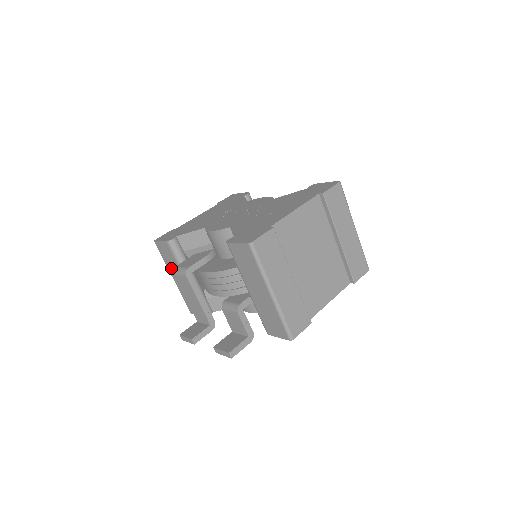
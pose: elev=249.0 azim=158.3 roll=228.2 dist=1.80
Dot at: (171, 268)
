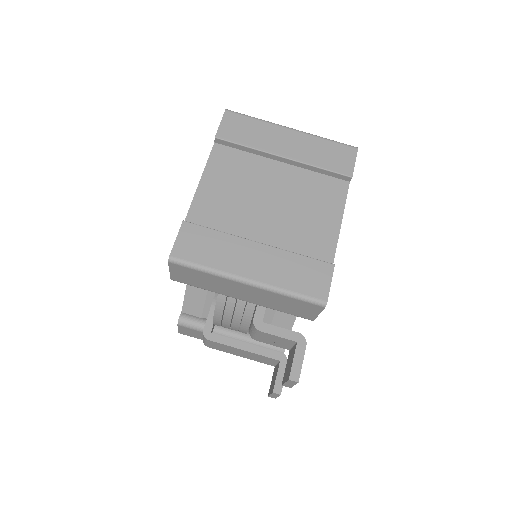
Dot at: occluded
